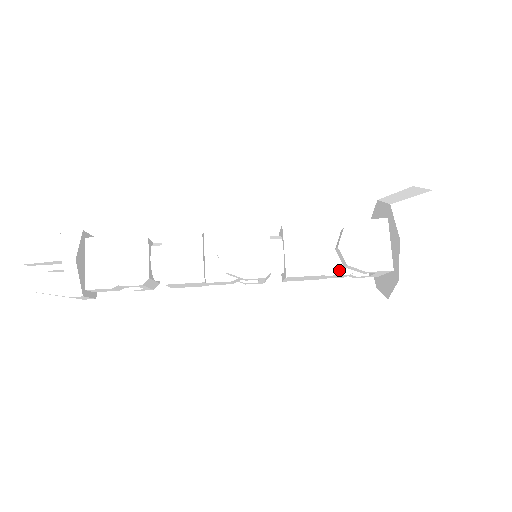
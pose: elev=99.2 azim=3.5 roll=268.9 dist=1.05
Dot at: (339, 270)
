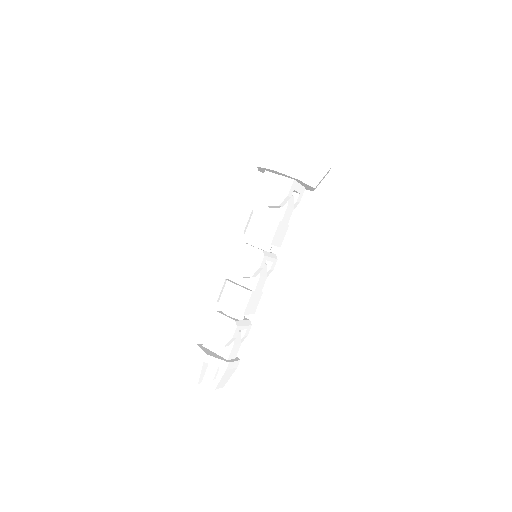
Dot at: (282, 211)
